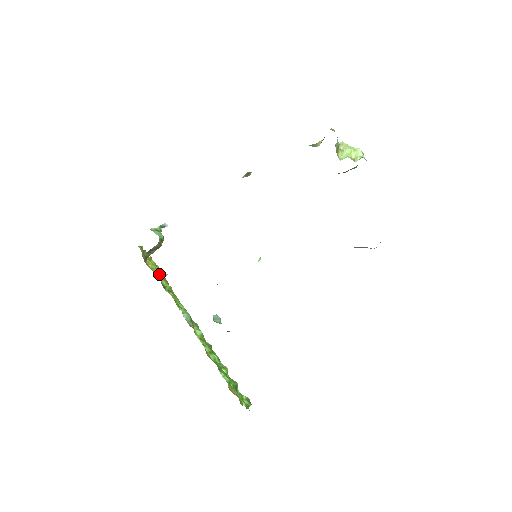
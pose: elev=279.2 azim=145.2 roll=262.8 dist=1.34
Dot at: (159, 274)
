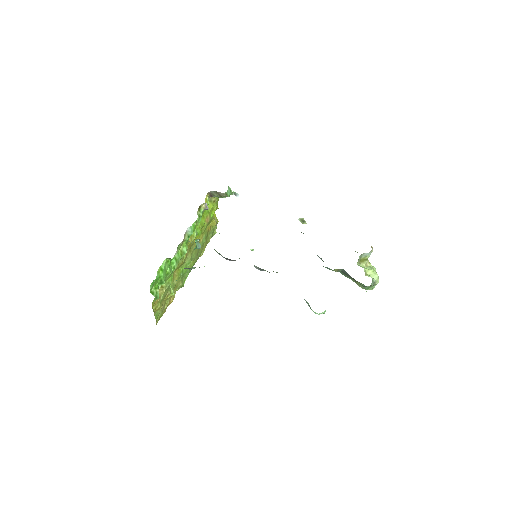
Dot at: (208, 214)
